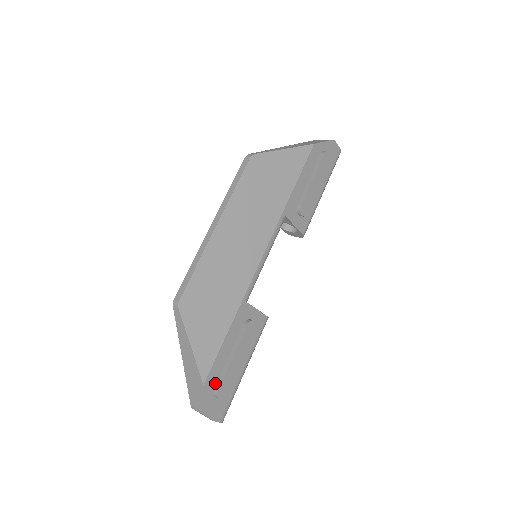
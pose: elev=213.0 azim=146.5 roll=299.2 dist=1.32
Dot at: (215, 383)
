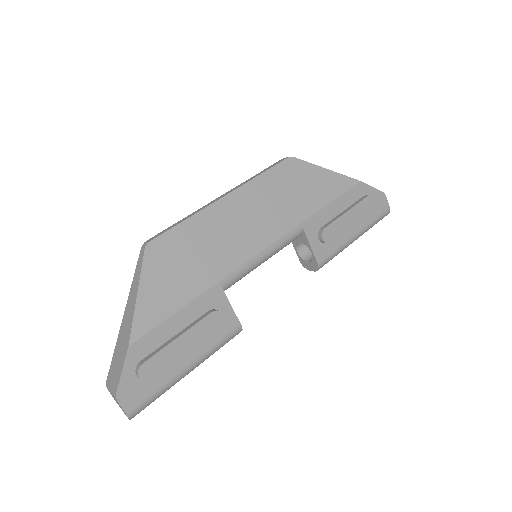
Dot at: (143, 356)
